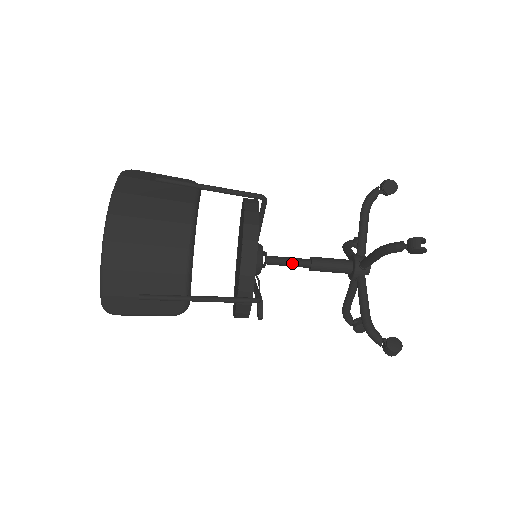
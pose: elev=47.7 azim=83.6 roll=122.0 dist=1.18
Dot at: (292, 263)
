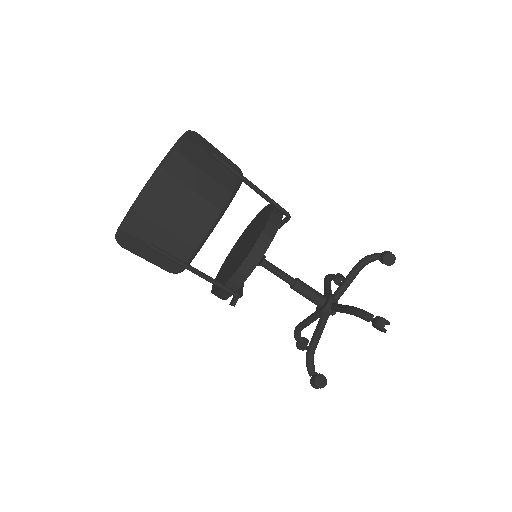
Dot at: (280, 275)
